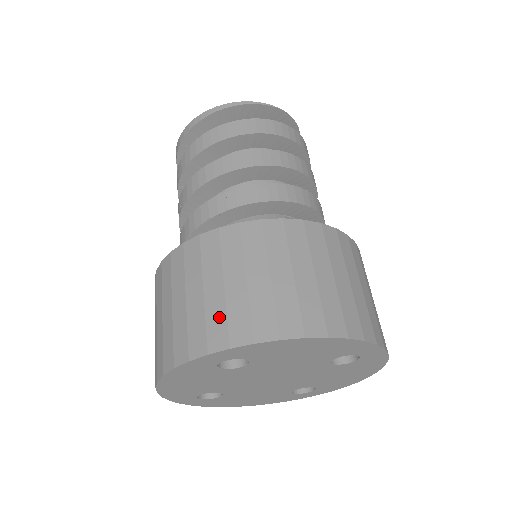
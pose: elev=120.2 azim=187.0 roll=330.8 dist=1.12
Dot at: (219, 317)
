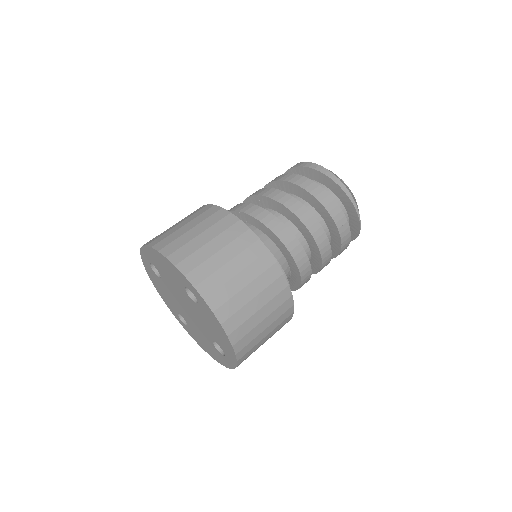
Dot at: (218, 282)
